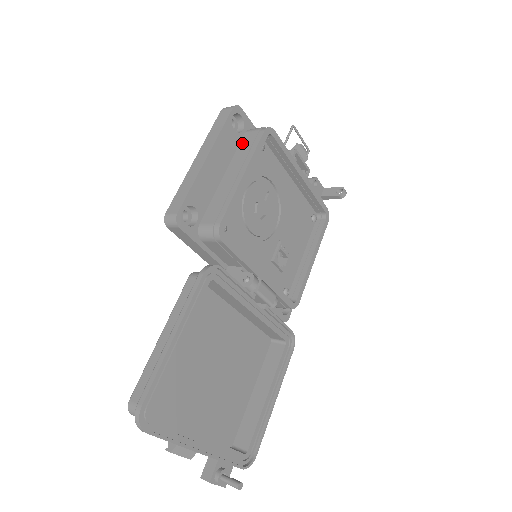
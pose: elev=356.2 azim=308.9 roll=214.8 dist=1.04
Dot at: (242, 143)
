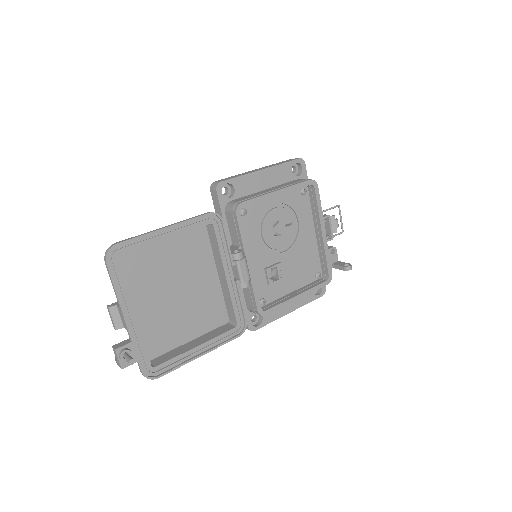
Dot at: (292, 181)
